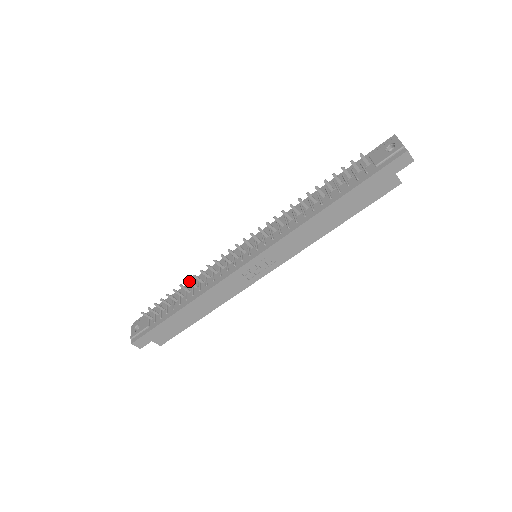
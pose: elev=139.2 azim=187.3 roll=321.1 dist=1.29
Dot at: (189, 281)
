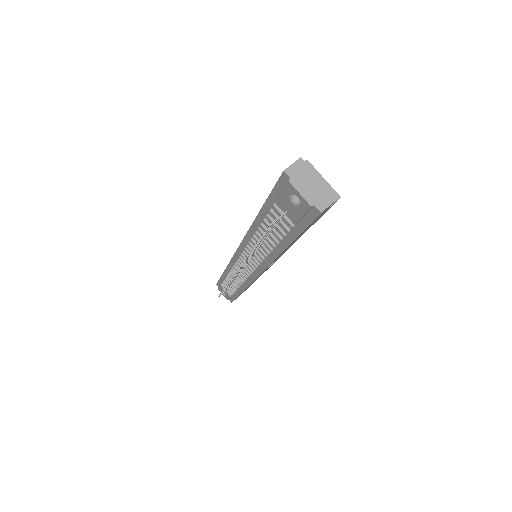
Dot at: occluded
